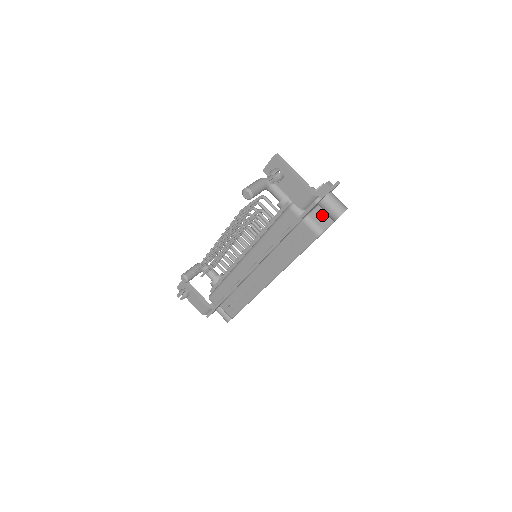
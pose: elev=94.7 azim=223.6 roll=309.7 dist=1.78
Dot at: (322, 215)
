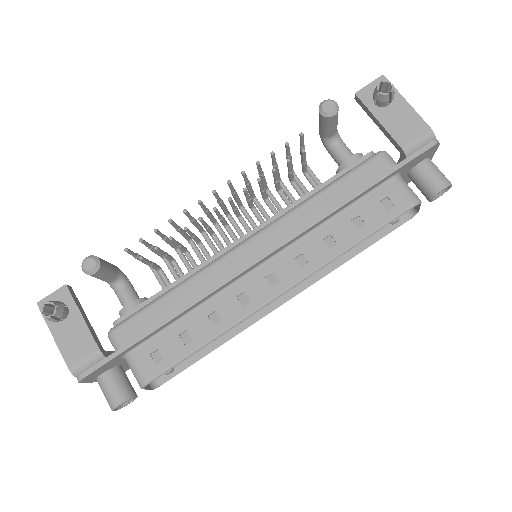
Dot at: occluded
